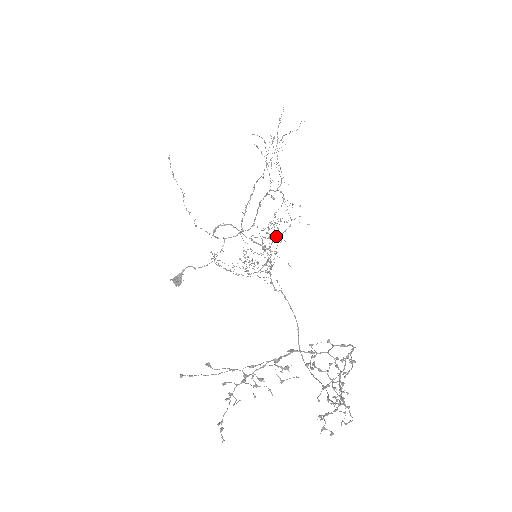
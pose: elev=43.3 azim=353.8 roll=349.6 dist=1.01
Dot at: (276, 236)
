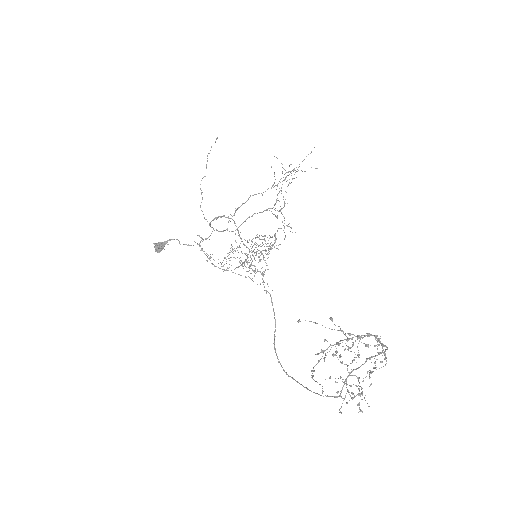
Dot at: occluded
